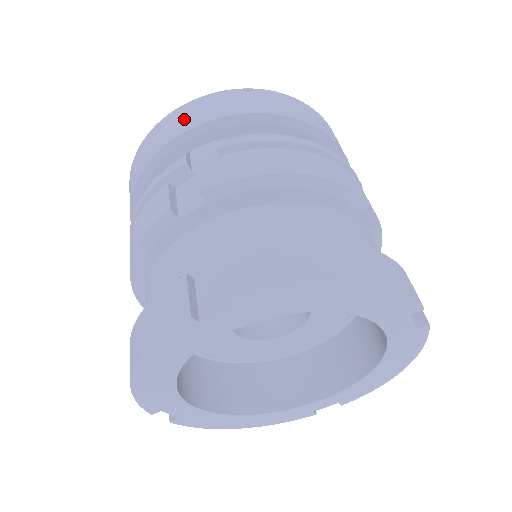
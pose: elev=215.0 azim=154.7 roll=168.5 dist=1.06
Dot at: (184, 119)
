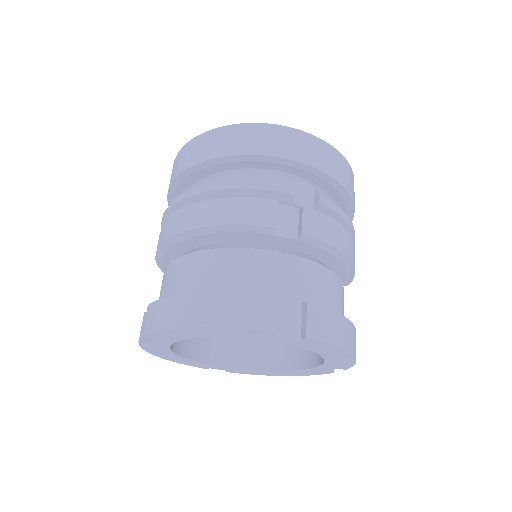
Dot at: (172, 174)
